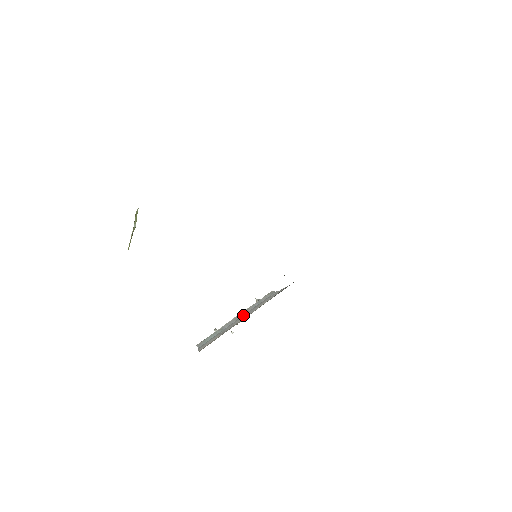
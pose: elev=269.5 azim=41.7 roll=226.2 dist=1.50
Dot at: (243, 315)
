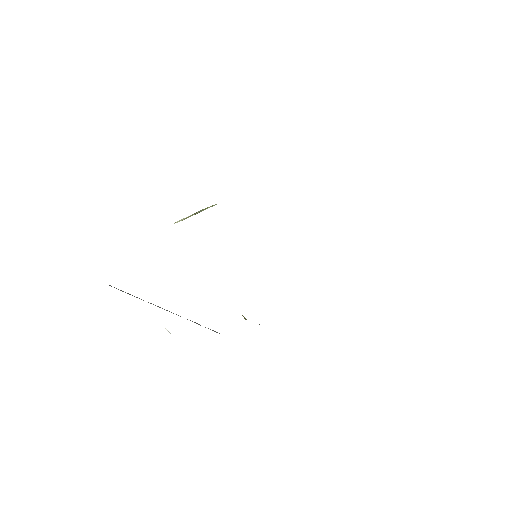
Dot at: occluded
